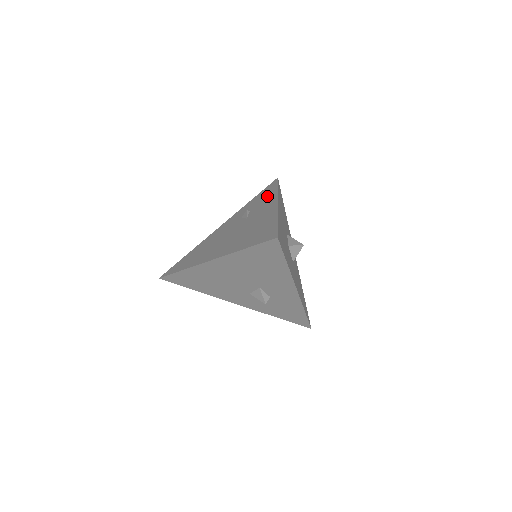
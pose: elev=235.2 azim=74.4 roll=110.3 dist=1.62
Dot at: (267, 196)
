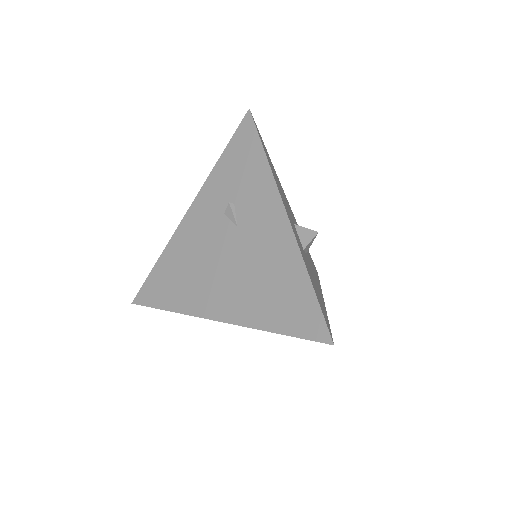
Dot at: (253, 173)
